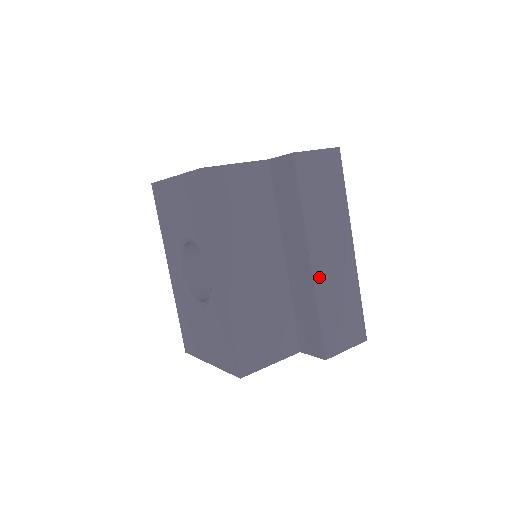
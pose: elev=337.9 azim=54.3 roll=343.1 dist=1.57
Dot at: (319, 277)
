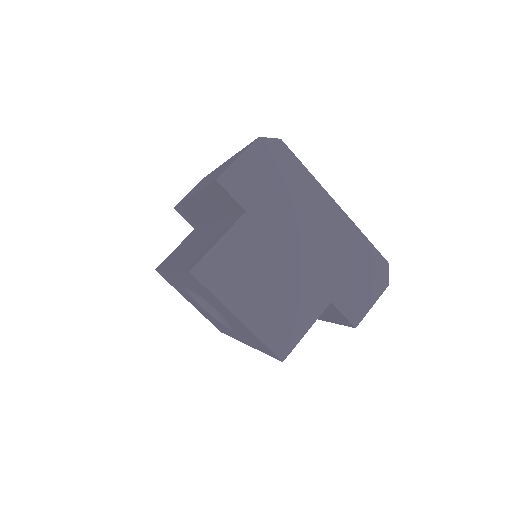
Dot at: occluded
